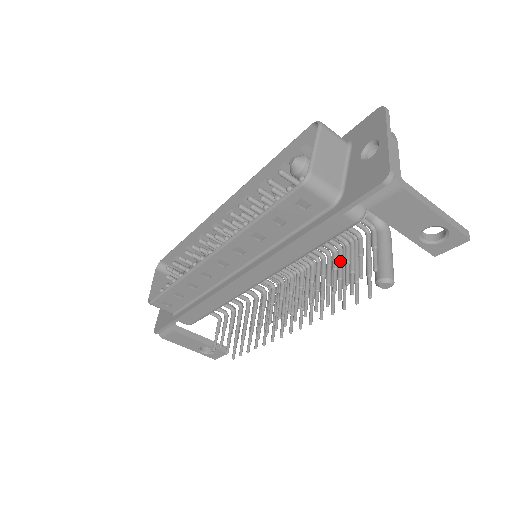
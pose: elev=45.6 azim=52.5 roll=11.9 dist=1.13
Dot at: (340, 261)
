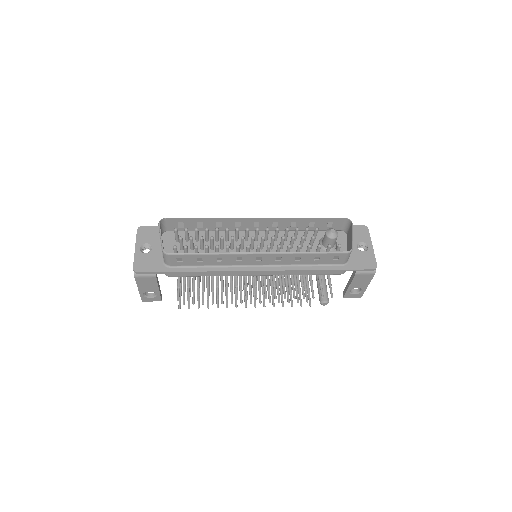
Dot at: occluded
